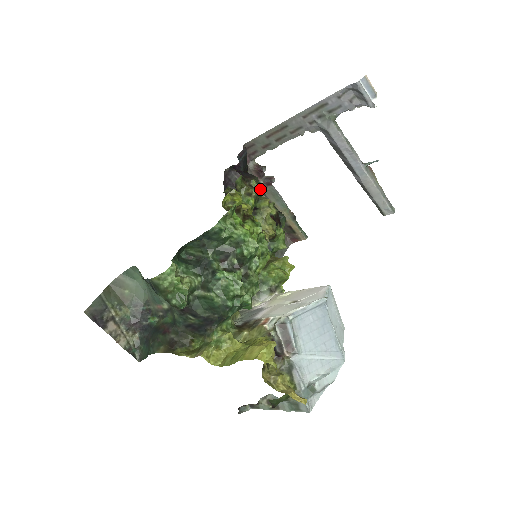
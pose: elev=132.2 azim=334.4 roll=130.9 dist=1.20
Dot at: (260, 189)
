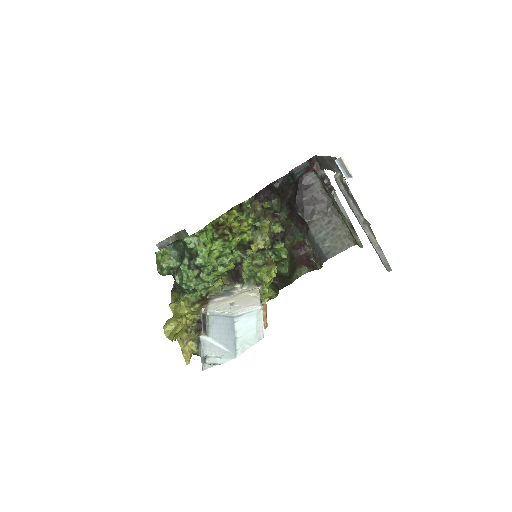
Dot at: (276, 209)
